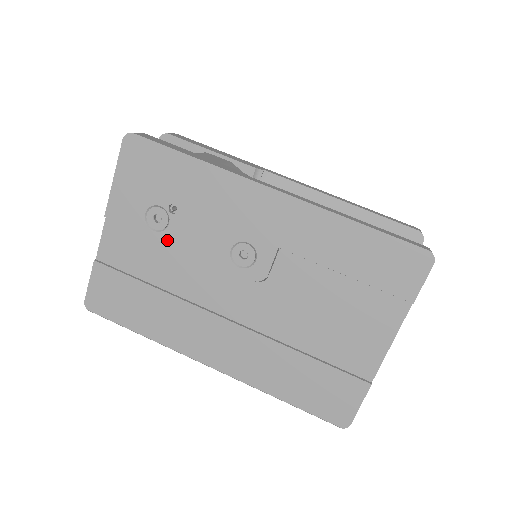
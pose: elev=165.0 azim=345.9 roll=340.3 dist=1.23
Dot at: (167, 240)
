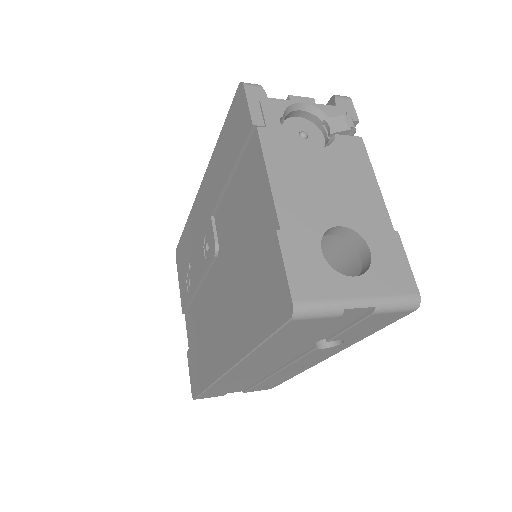
Dot at: (193, 291)
